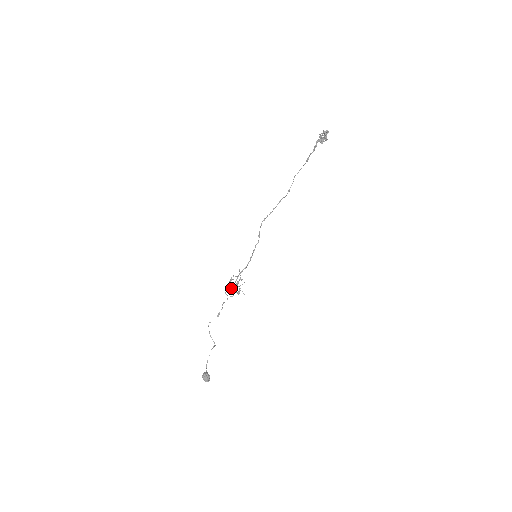
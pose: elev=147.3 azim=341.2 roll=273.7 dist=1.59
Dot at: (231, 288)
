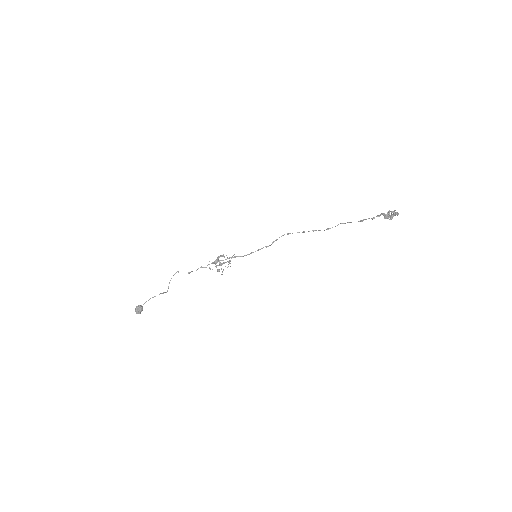
Dot at: (216, 262)
